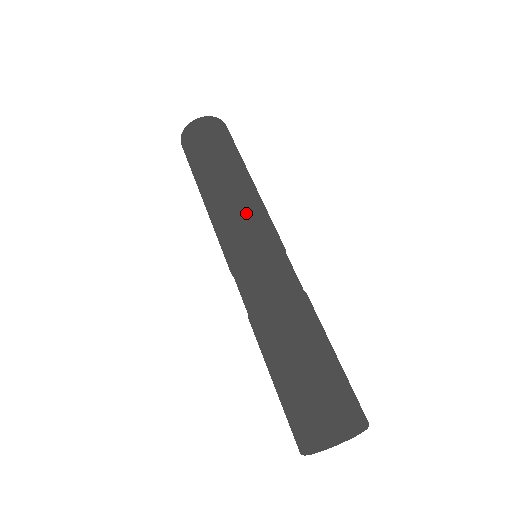
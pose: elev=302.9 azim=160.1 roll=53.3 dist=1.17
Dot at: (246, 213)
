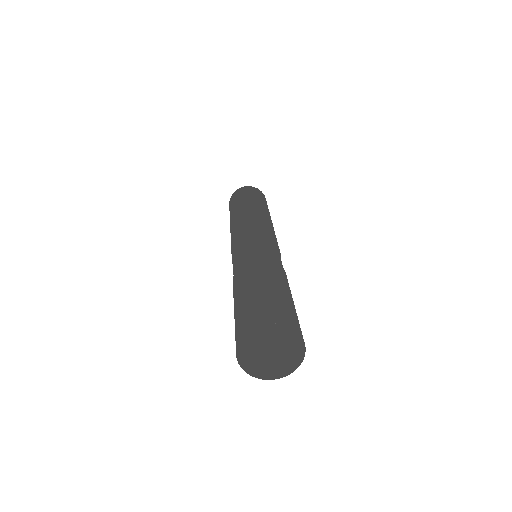
Dot at: (259, 223)
